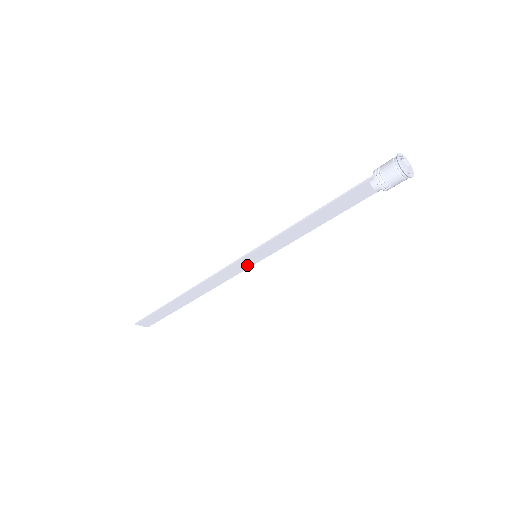
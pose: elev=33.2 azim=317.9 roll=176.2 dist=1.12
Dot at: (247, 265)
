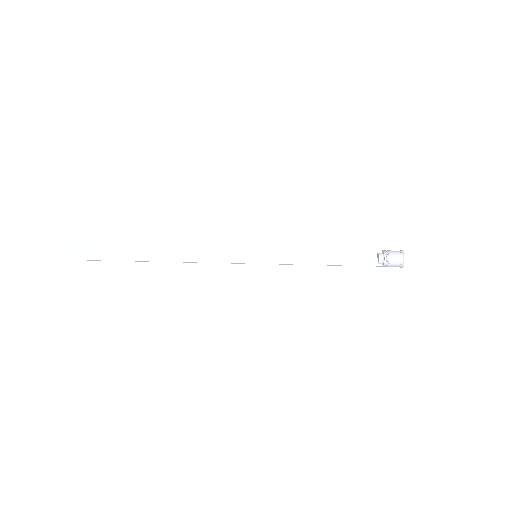
Dot at: (240, 259)
